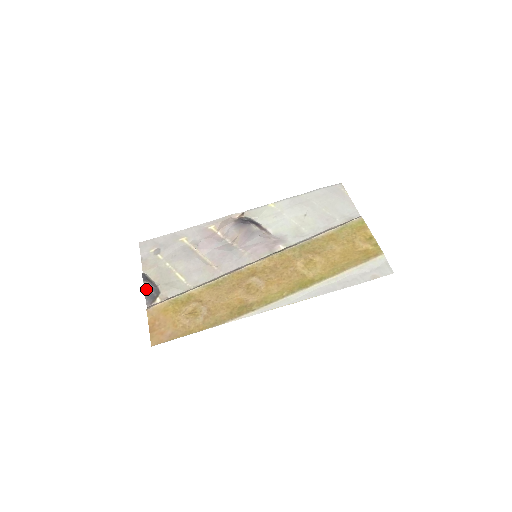
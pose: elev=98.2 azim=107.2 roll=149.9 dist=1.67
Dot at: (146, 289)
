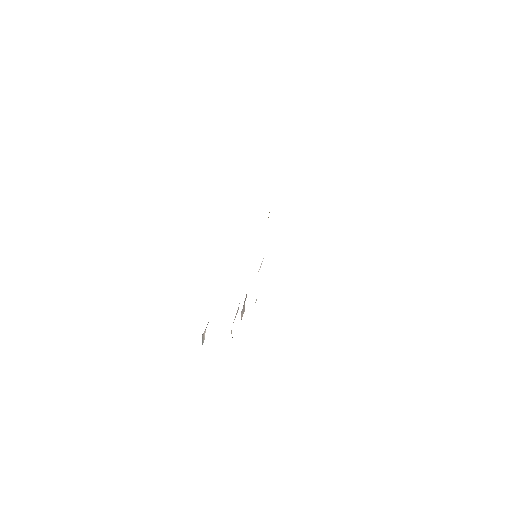
Dot at: occluded
